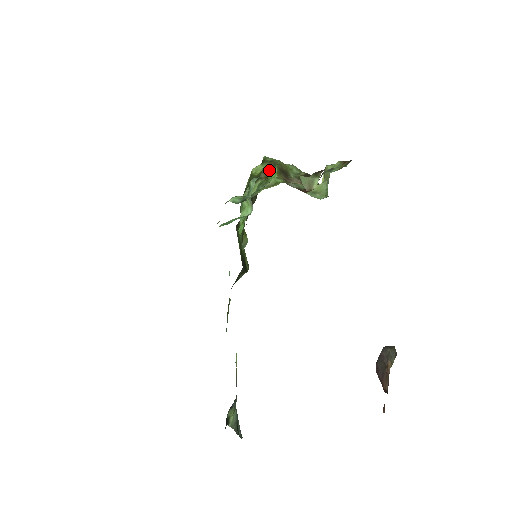
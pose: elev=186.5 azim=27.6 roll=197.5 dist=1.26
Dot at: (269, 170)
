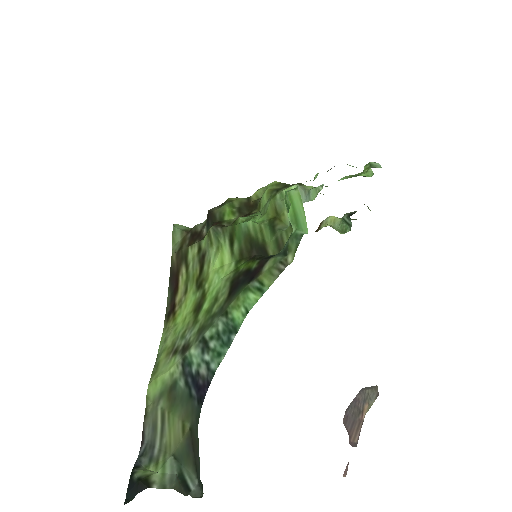
Dot at: occluded
